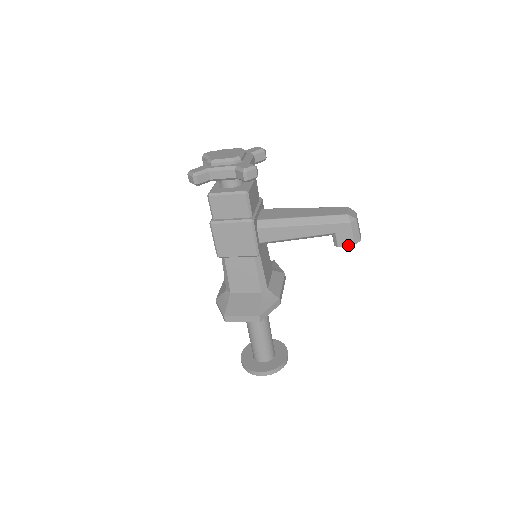
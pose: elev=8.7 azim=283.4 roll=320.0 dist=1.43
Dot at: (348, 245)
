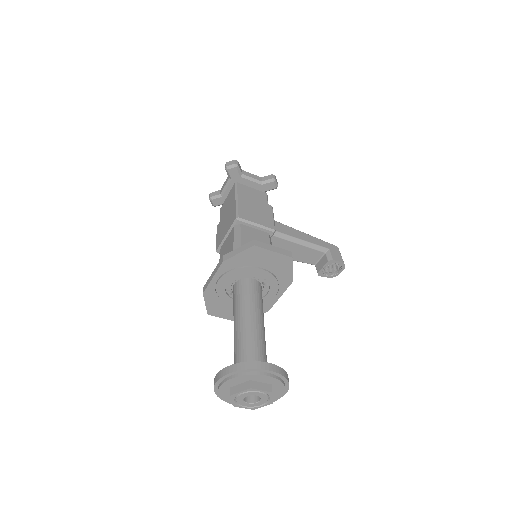
Dot at: (339, 261)
